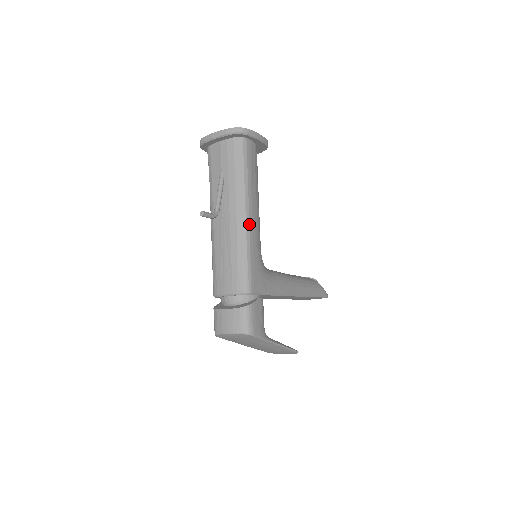
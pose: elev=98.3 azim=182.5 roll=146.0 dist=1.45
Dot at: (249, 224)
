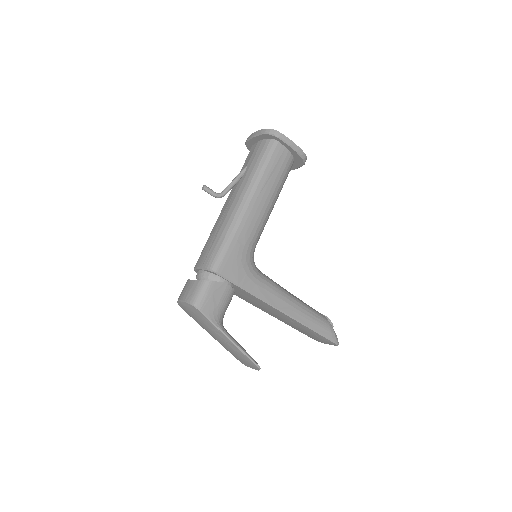
Dot at: (245, 213)
